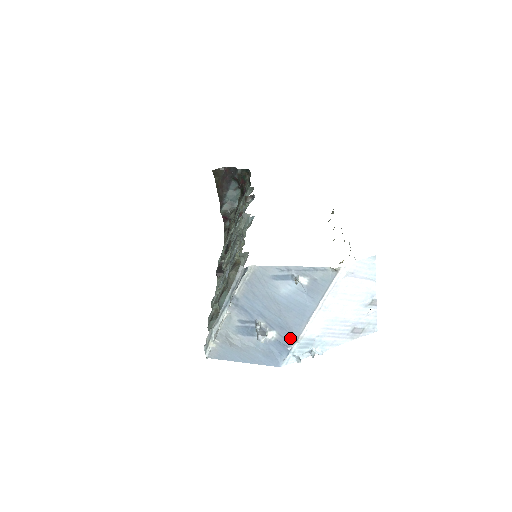
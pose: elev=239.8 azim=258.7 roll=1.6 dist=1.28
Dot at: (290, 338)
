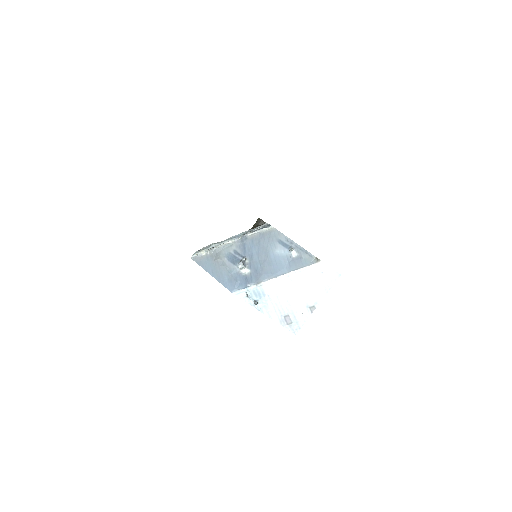
Dot at: (255, 279)
